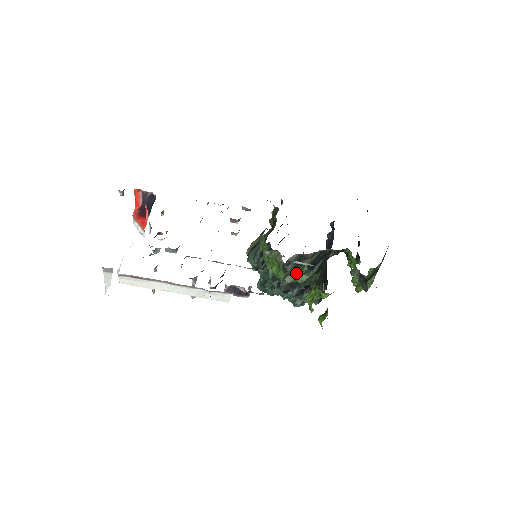
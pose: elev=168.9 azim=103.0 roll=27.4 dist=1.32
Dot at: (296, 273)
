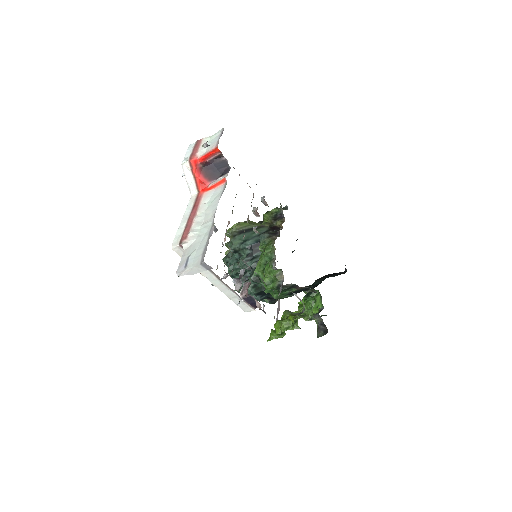
Dot at: (279, 292)
